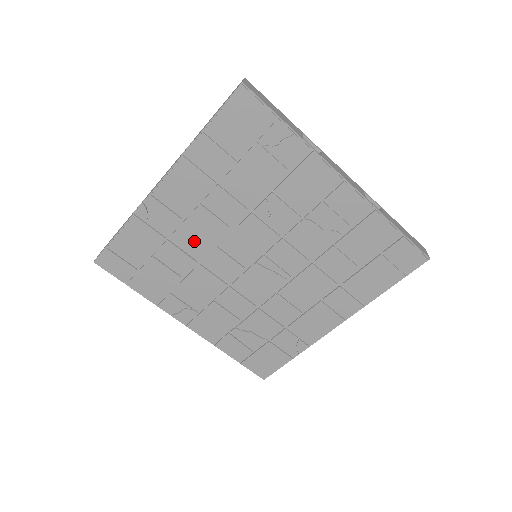
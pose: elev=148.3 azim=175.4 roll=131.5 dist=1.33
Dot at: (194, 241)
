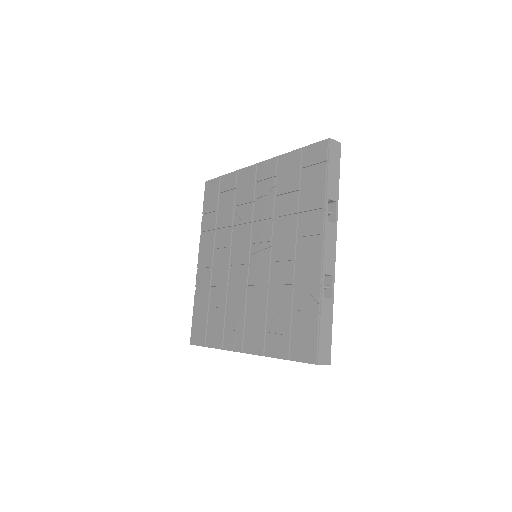
Dot at: (221, 276)
